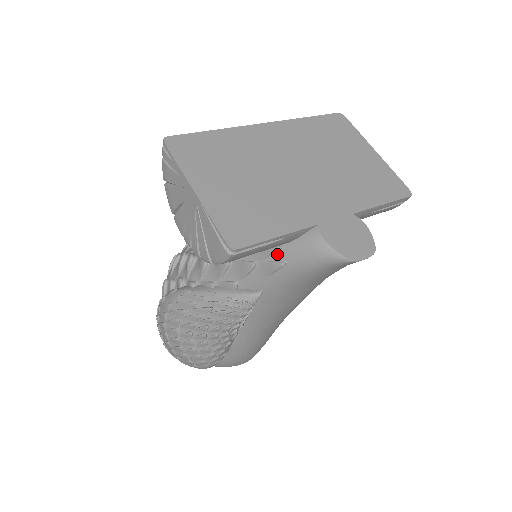
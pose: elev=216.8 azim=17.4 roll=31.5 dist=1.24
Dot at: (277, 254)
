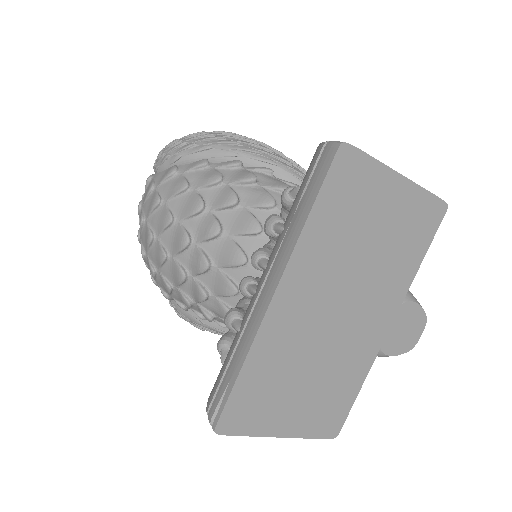
Dot at: occluded
